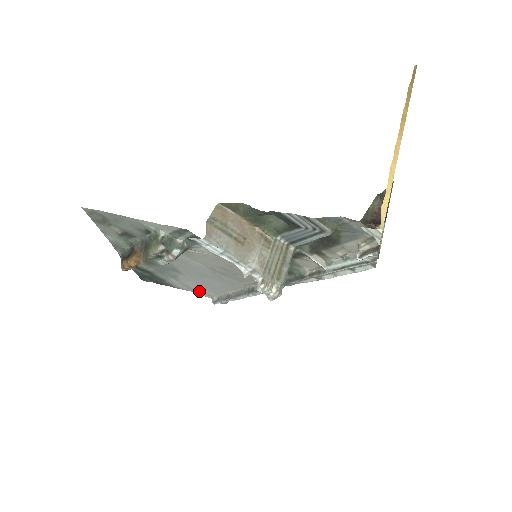
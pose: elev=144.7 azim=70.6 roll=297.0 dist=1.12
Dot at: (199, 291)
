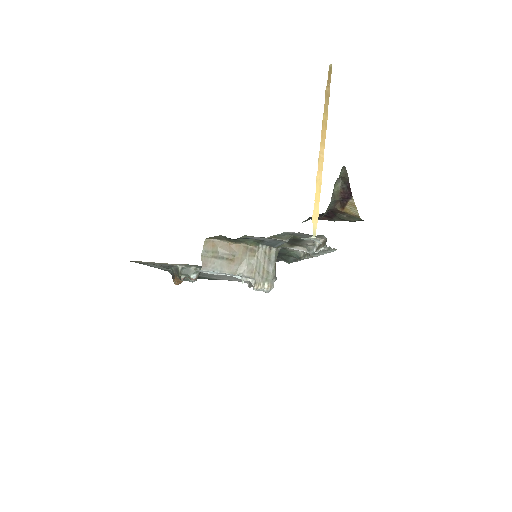
Dot at: occluded
